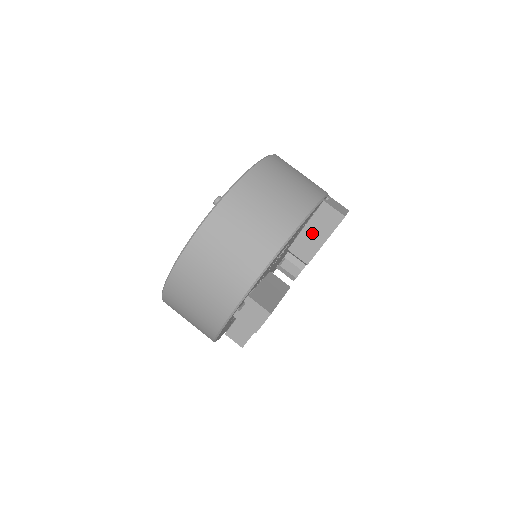
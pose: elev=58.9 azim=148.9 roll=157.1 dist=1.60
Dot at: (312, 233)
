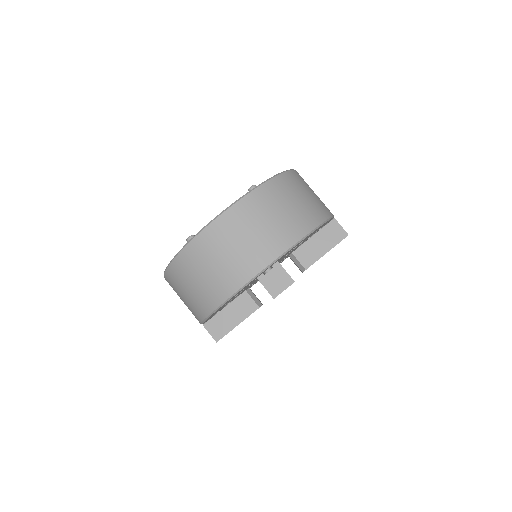
Dot at: (317, 243)
